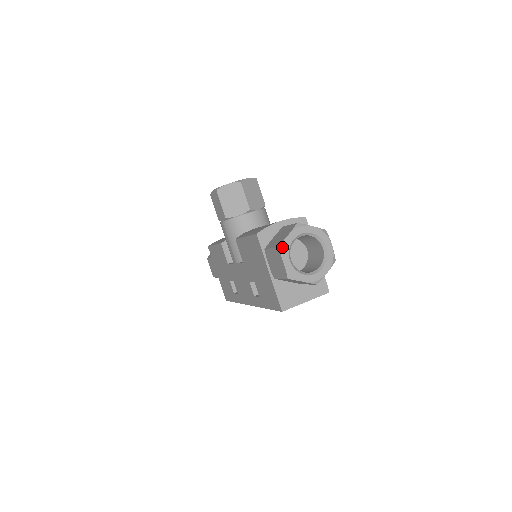
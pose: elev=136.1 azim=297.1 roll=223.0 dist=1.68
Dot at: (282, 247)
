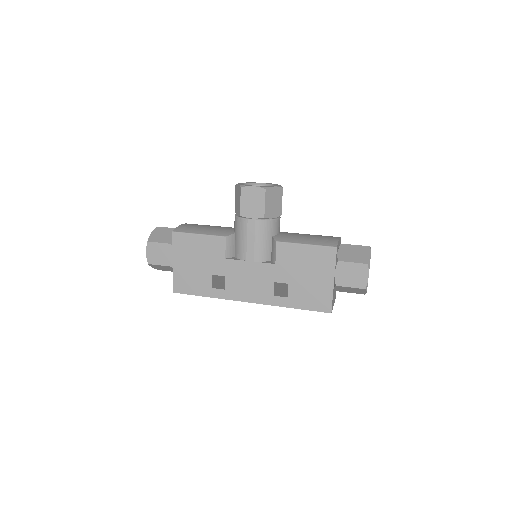
Dot at: occluded
